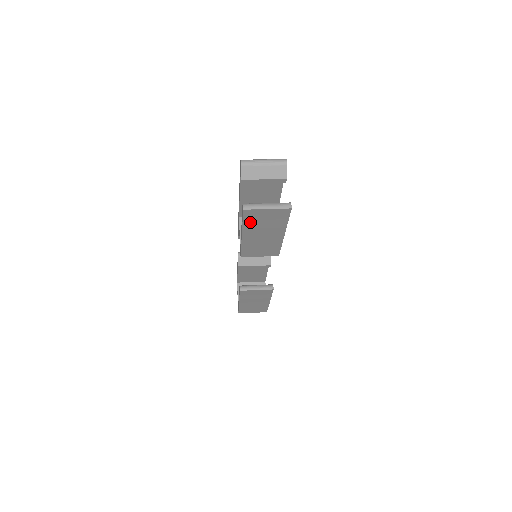
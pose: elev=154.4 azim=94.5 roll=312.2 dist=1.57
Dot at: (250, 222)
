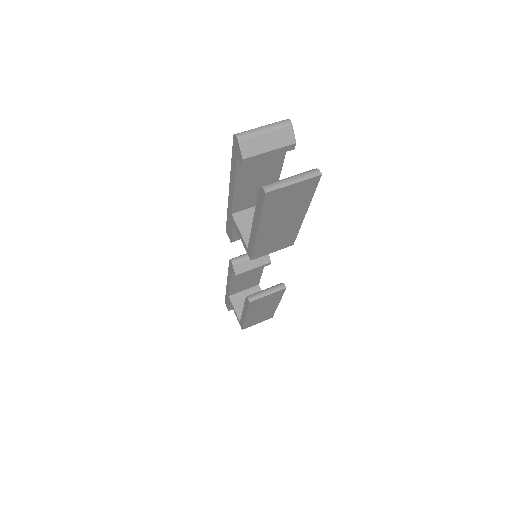
Dot at: (270, 209)
